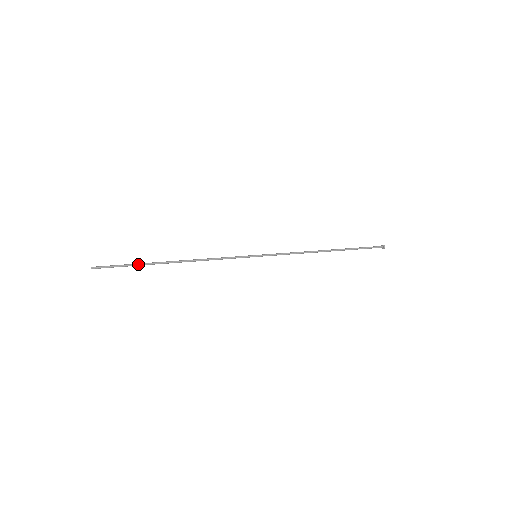
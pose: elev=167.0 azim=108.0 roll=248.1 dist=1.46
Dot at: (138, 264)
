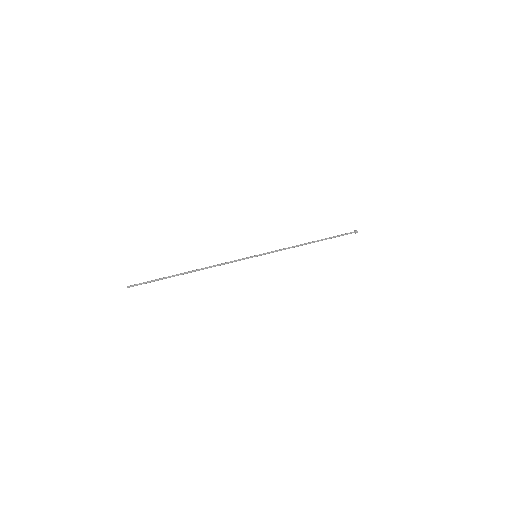
Dot at: (164, 278)
